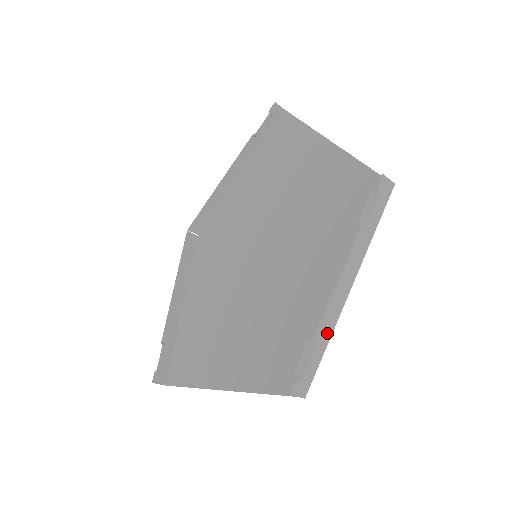
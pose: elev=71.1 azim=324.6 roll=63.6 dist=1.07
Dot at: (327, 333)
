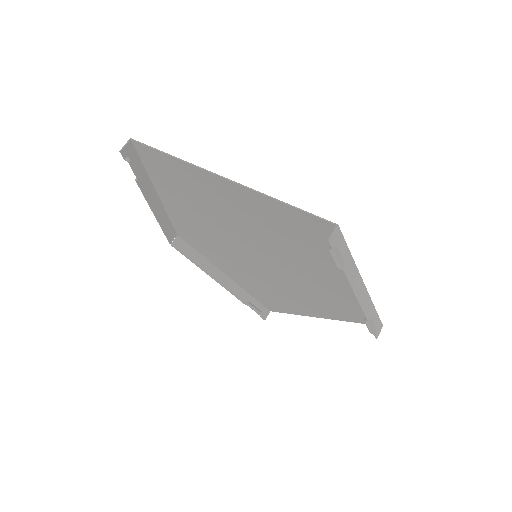
Dot at: (370, 307)
